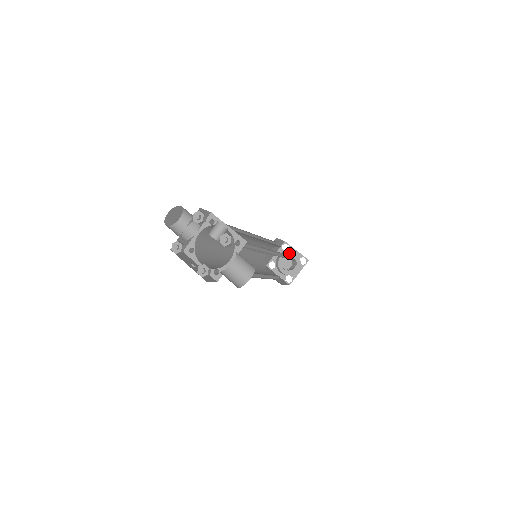
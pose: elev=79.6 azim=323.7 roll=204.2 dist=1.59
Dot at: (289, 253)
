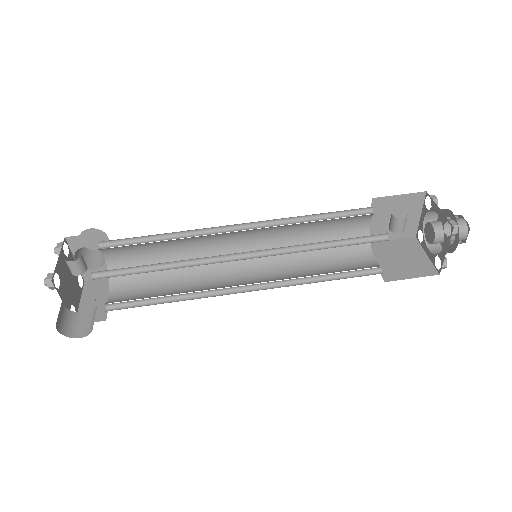
Dot at: (393, 223)
